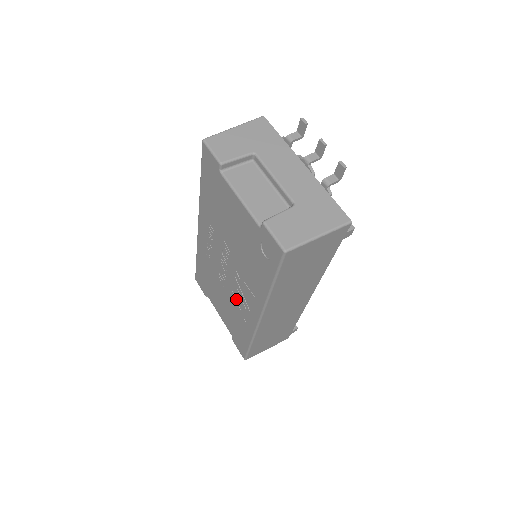
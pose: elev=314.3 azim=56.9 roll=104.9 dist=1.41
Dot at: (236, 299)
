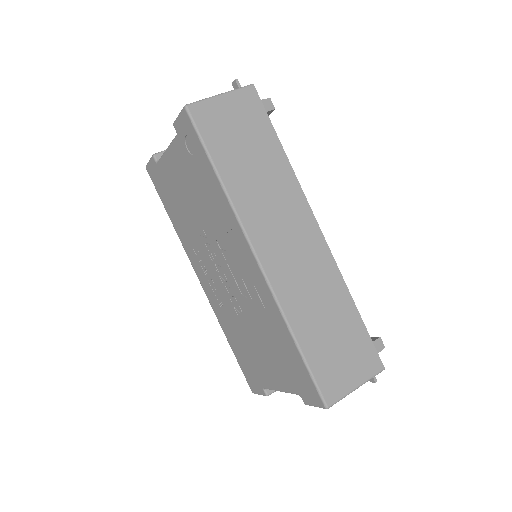
Dot at: (248, 296)
